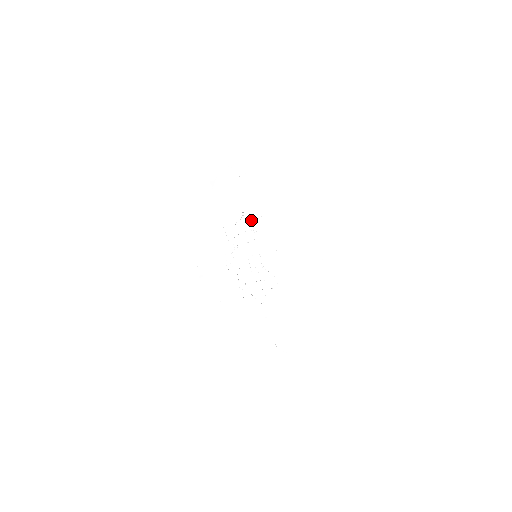
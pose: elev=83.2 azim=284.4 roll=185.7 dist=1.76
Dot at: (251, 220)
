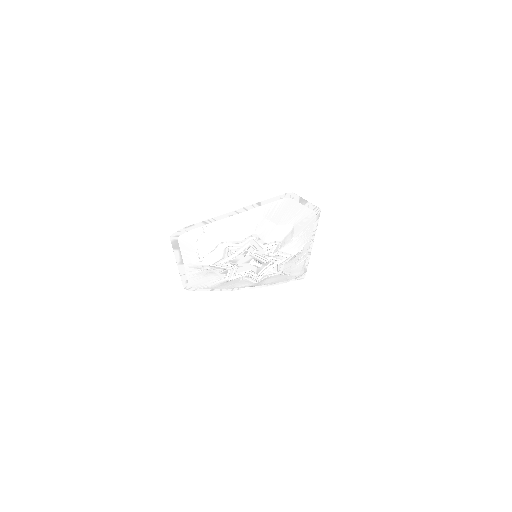
Dot at: (239, 246)
